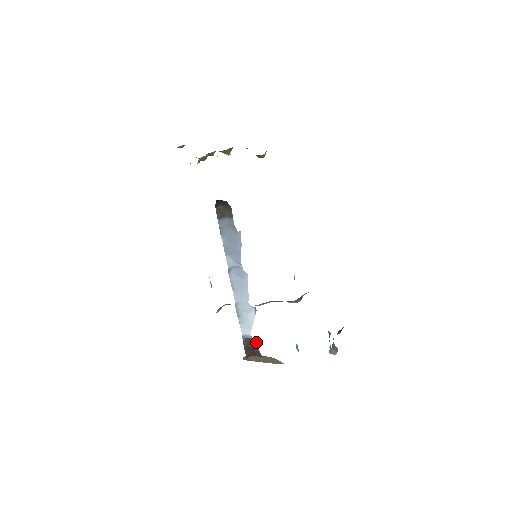
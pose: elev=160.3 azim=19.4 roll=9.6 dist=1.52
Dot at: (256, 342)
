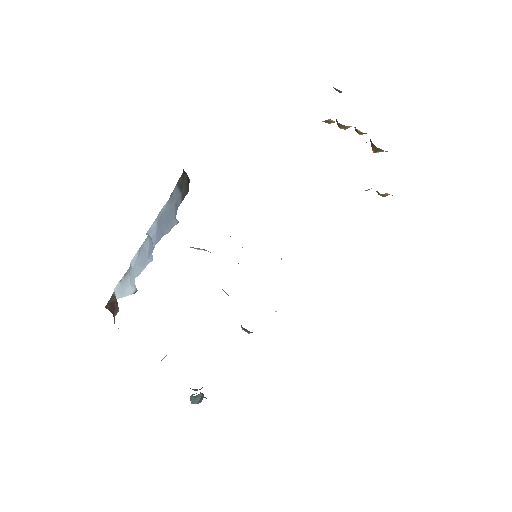
Dot at: (118, 310)
